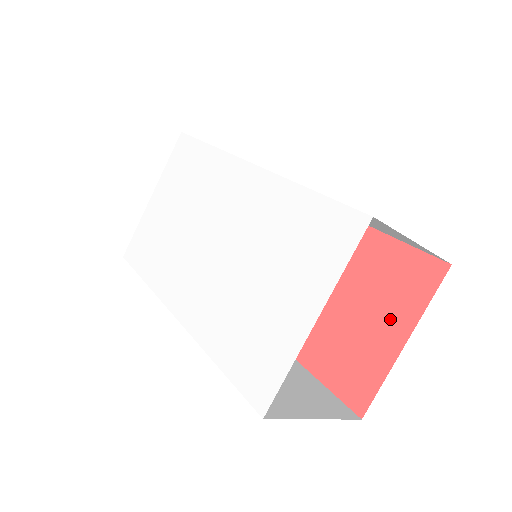
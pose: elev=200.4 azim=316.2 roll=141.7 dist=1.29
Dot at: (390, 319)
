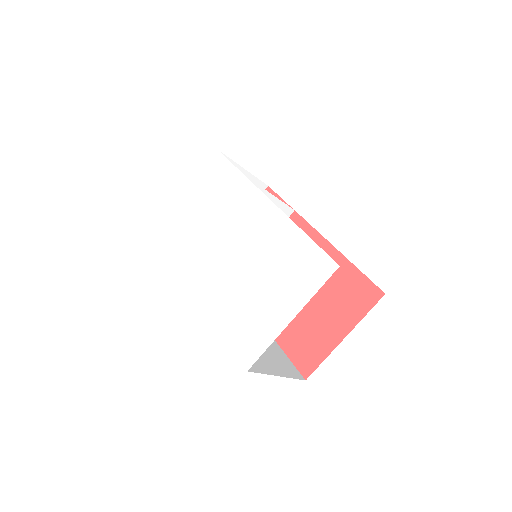
Dot at: (338, 319)
